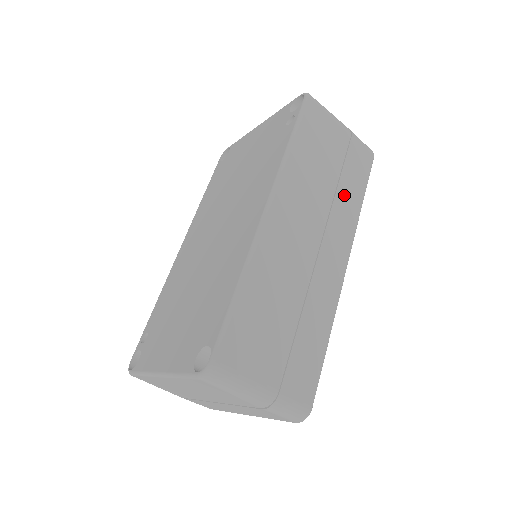
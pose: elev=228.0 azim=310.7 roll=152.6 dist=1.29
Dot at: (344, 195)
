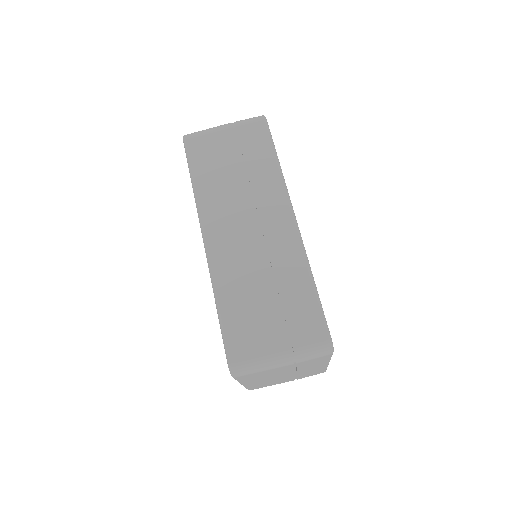
Dot at: (257, 172)
